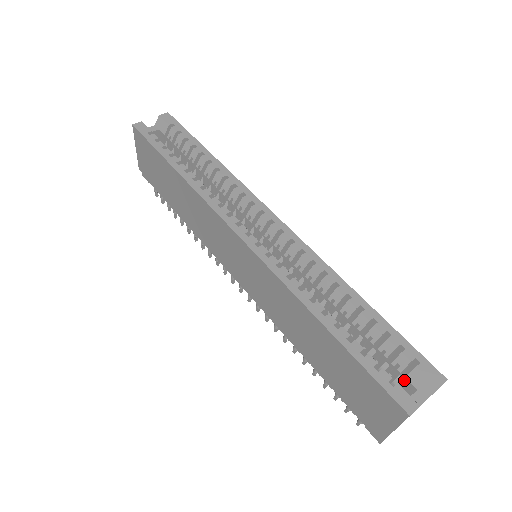
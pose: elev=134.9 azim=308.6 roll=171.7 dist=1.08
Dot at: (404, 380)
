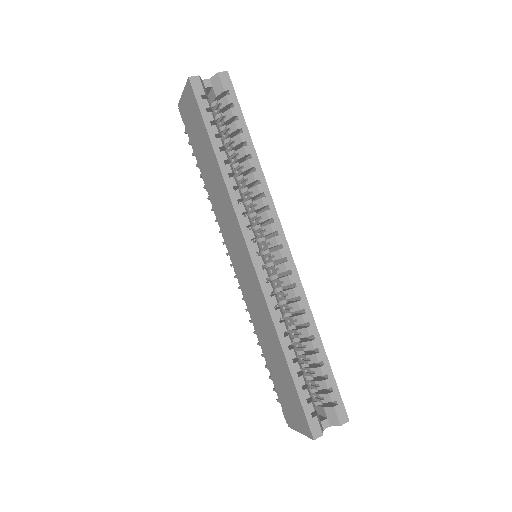
Dot at: (322, 407)
